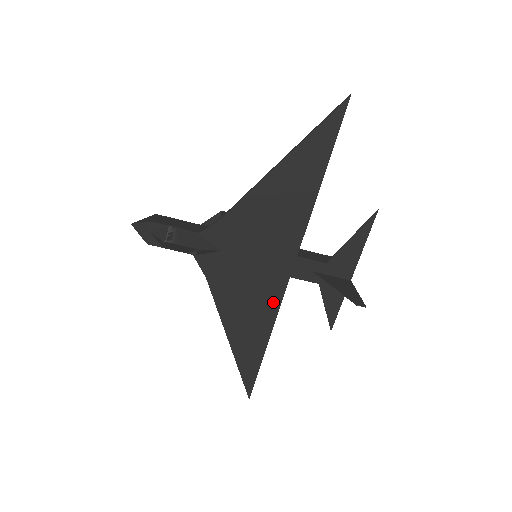
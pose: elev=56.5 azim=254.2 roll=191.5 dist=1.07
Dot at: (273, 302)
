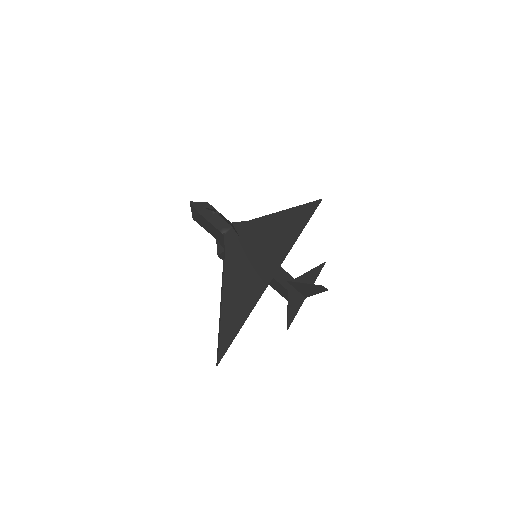
Dot at: (259, 289)
